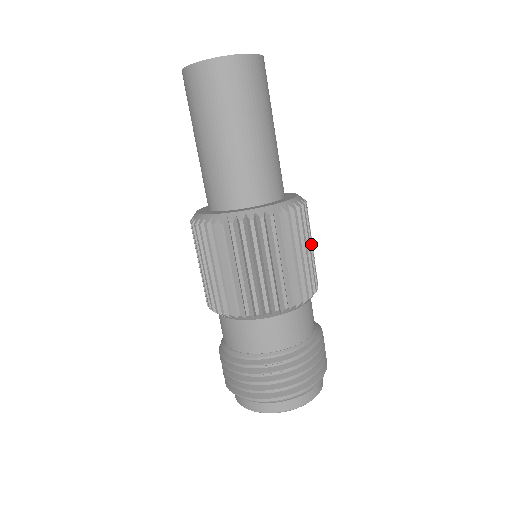
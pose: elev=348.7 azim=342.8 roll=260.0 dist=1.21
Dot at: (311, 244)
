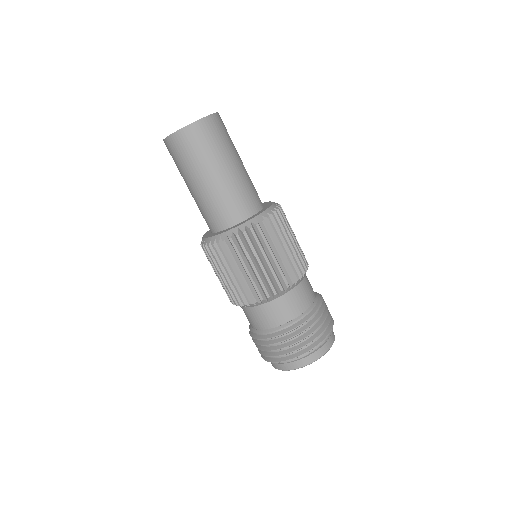
Dot at: occluded
